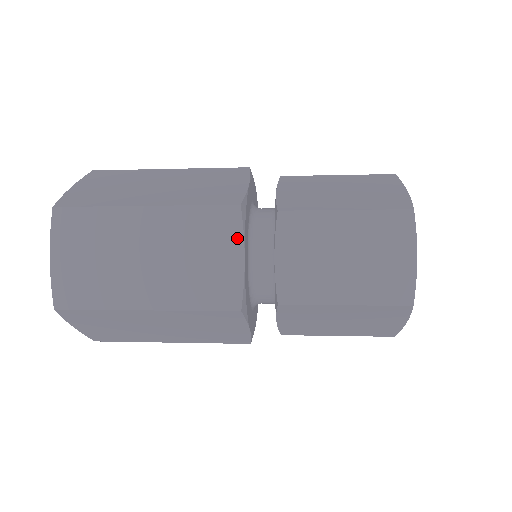
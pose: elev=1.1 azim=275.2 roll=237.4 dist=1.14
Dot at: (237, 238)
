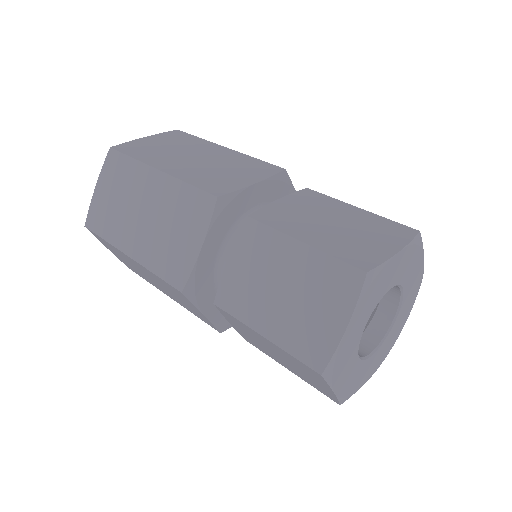
Dot at: (204, 226)
